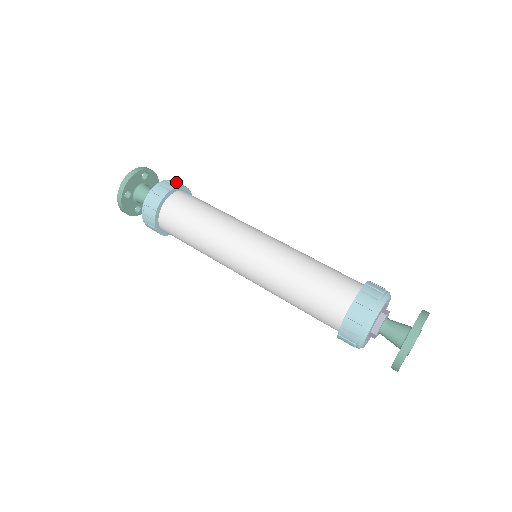
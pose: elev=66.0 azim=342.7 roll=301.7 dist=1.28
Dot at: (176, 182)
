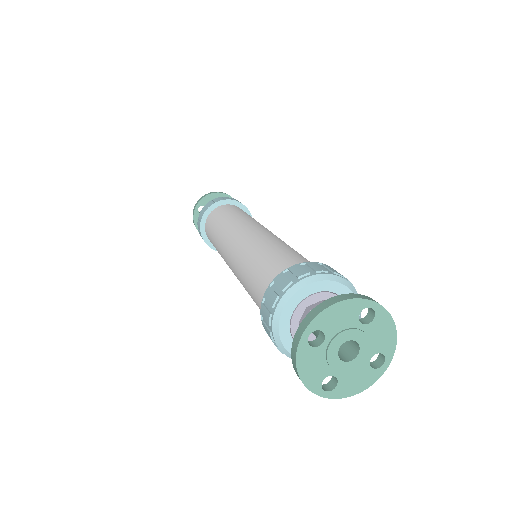
Dot at: occluded
